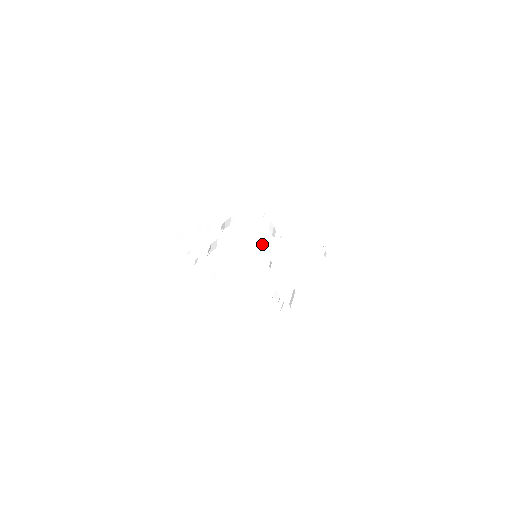
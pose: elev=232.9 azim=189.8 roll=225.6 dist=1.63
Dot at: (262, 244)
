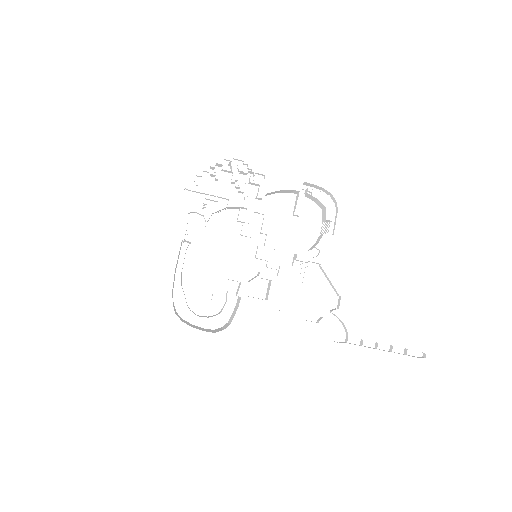
Dot at: (288, 245)
